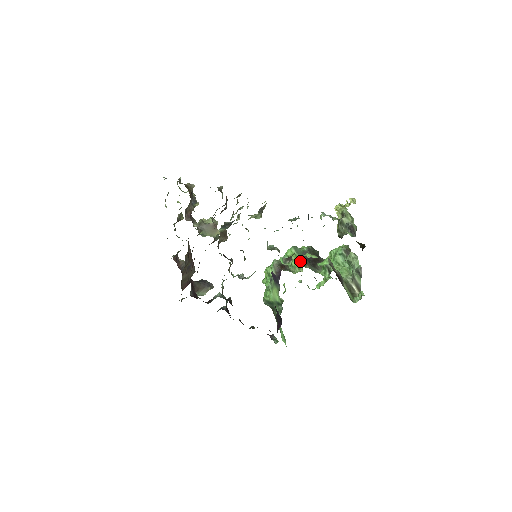
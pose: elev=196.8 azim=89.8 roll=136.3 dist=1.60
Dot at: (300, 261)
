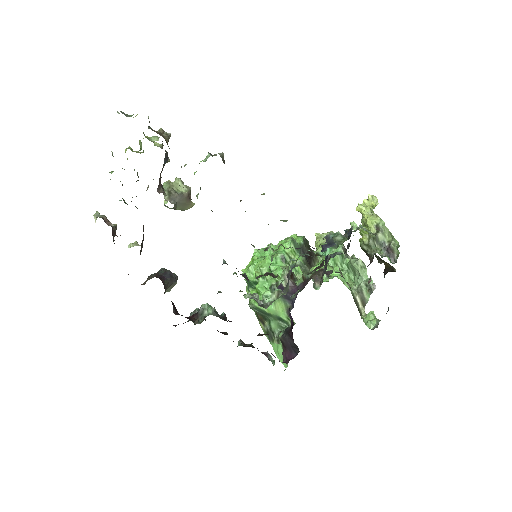
Dot at: occluded
